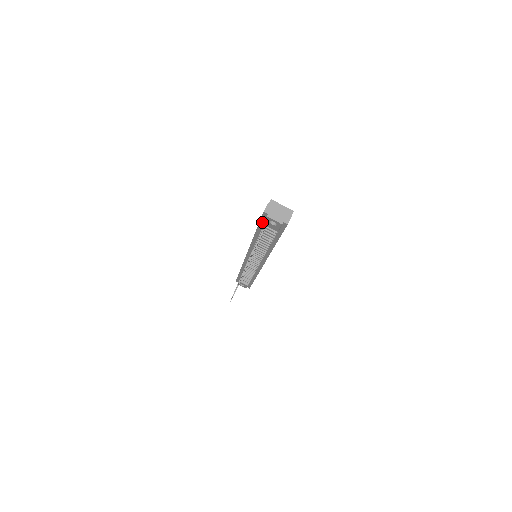
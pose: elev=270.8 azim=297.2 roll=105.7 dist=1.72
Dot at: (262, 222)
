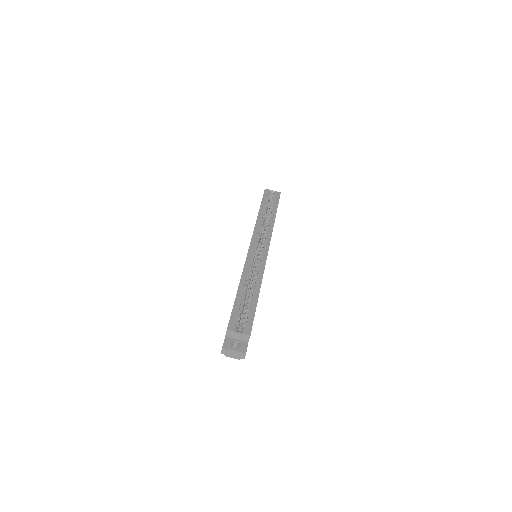
Dot at: occluded
